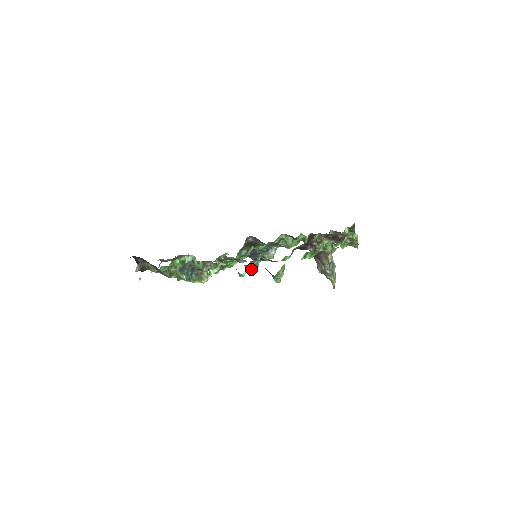
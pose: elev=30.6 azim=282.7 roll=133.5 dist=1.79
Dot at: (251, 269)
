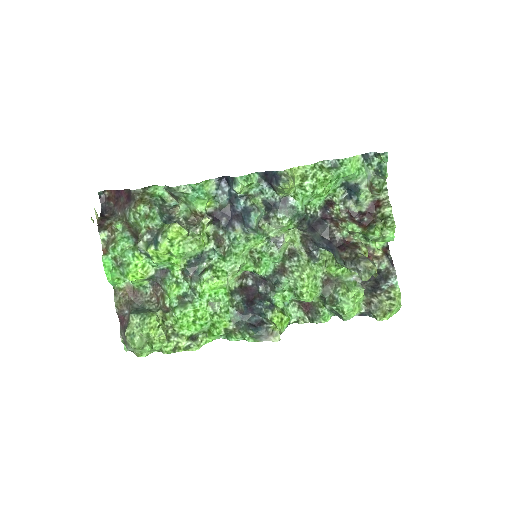
Dot at: (251, 182)
